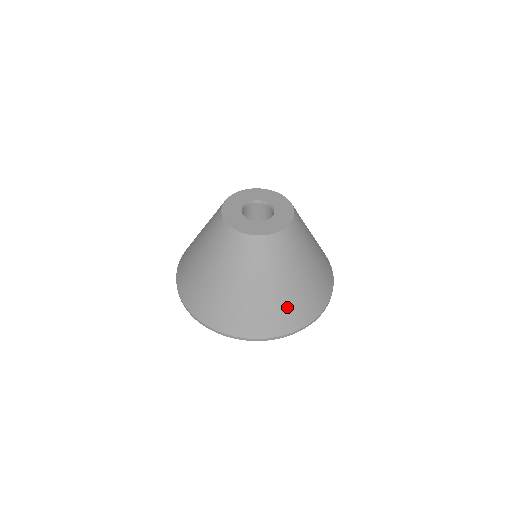
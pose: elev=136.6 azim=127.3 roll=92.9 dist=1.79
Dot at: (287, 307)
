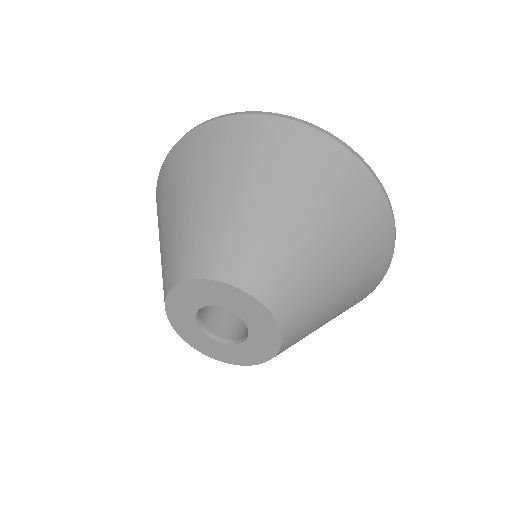
Dot at: occluded
